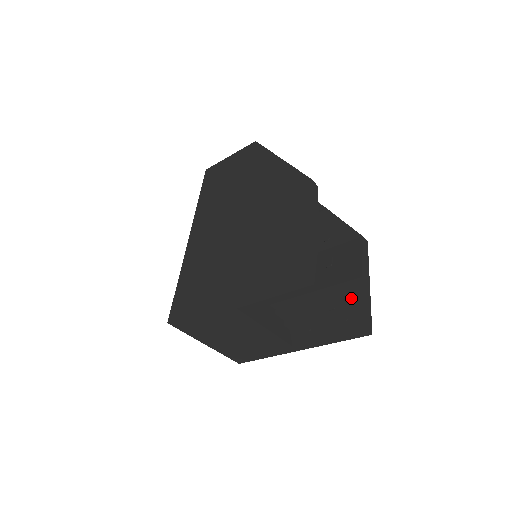
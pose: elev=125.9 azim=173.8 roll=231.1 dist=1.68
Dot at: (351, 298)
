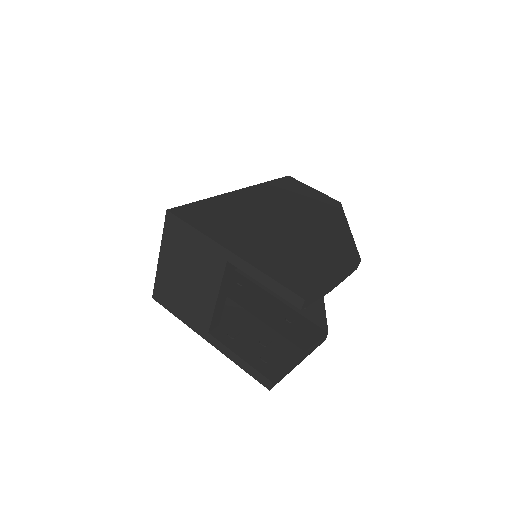
Dot at: (284, 354)
